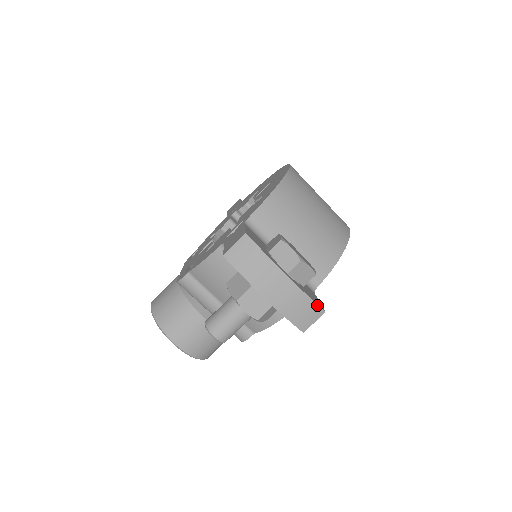
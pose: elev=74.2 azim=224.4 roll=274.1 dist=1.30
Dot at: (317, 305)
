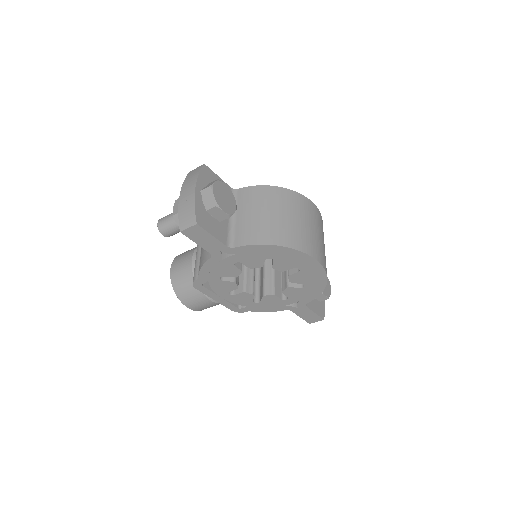
Dot at: (195, 214)
